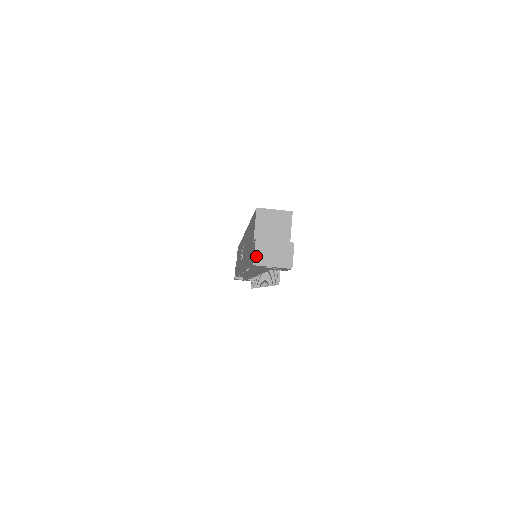
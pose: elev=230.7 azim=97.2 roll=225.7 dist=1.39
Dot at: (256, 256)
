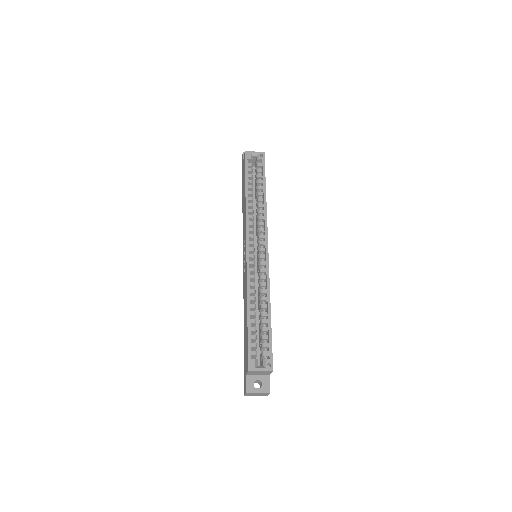
Dot at: (246, 395)
